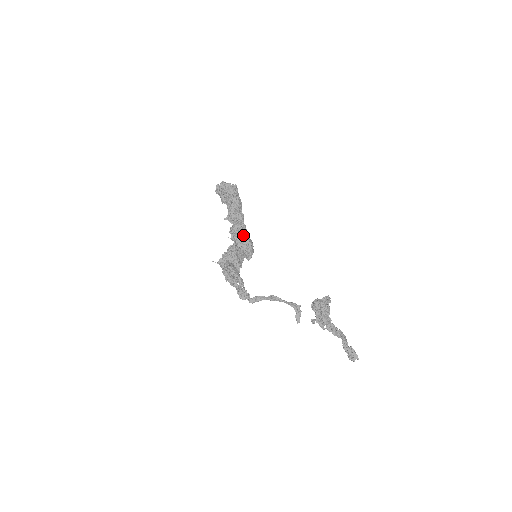
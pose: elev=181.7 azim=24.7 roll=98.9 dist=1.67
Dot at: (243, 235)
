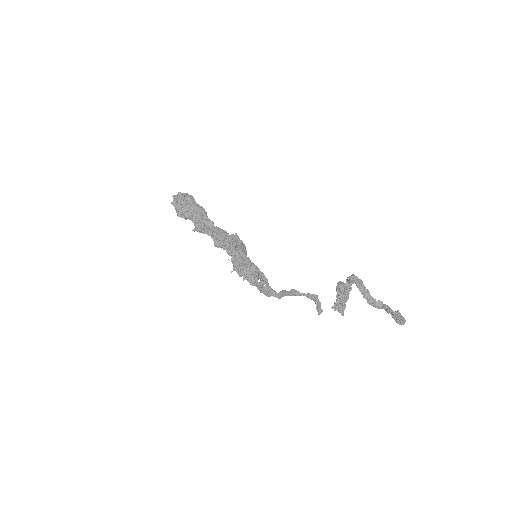
Dot at: (237, 236)
